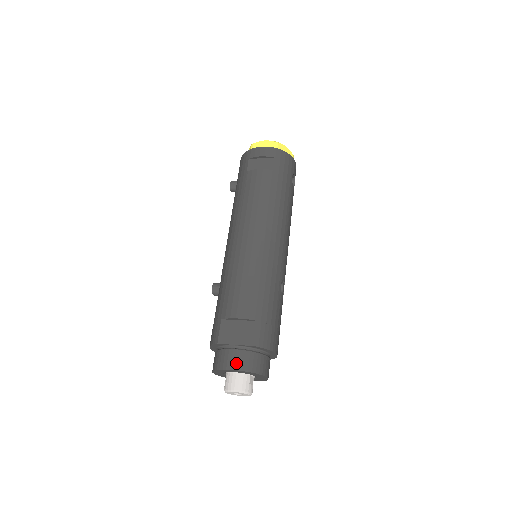
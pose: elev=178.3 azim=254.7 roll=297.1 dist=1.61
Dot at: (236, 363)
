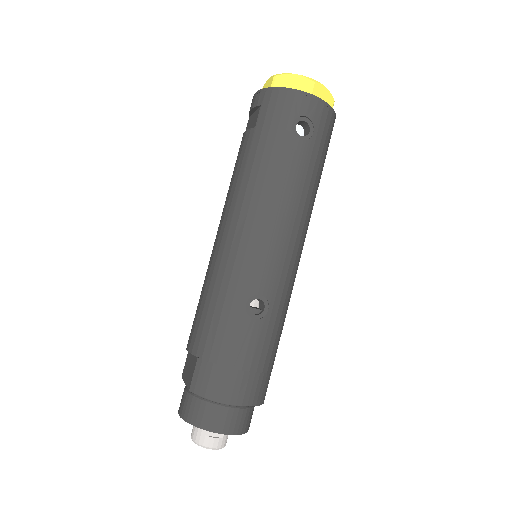
Dot at: (181, 407)
